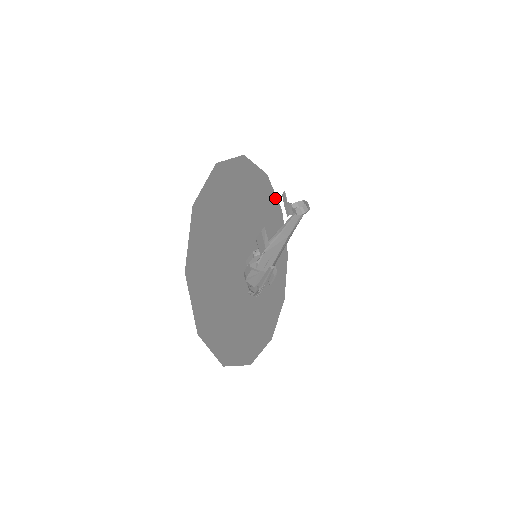
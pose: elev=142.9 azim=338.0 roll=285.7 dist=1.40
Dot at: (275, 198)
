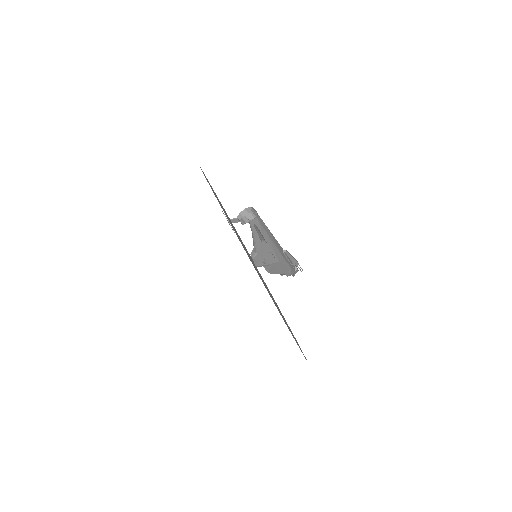
Dot at: occluded
